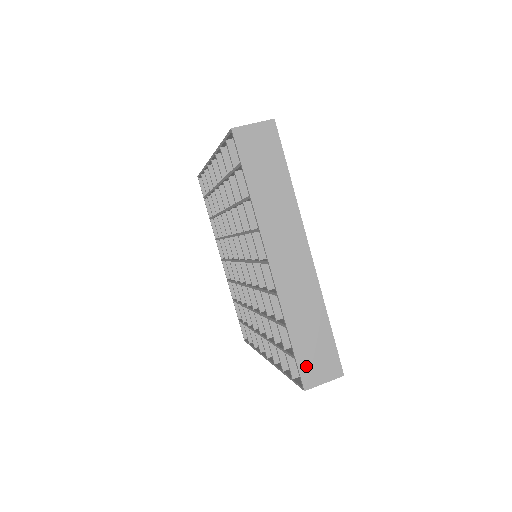
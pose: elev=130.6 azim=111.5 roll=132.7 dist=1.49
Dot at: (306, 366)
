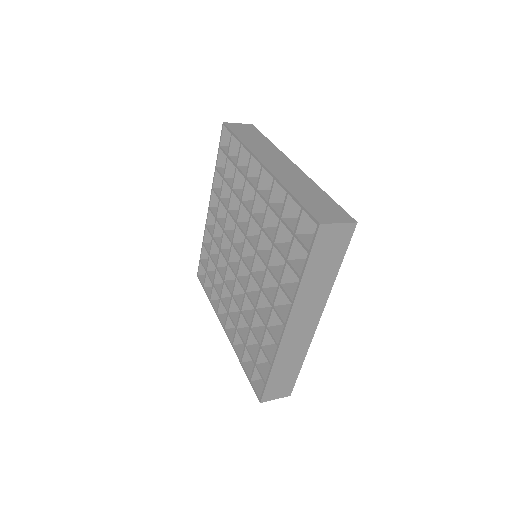
Dot at: (315, 211)
